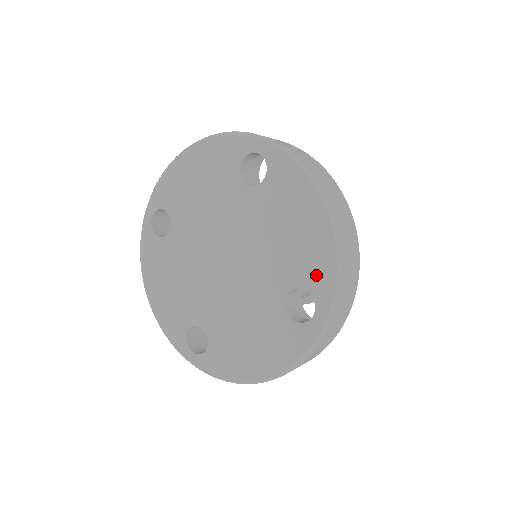
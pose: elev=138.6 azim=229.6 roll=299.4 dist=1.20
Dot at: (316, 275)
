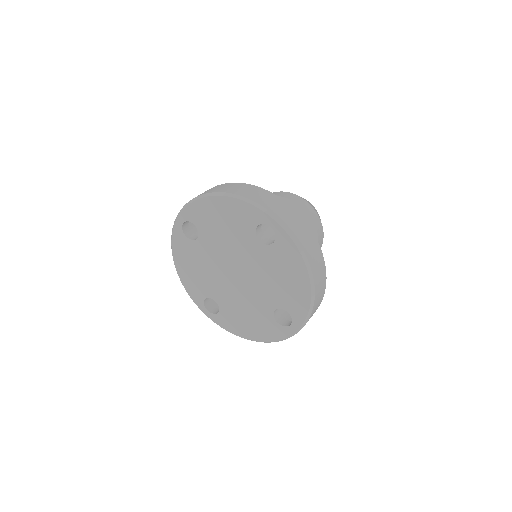
Dot at: (296, 308)
